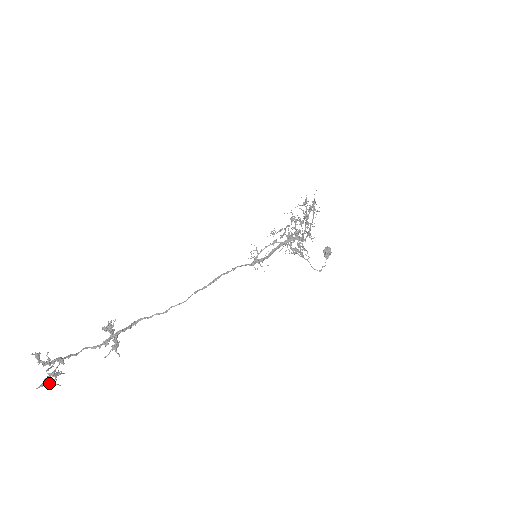
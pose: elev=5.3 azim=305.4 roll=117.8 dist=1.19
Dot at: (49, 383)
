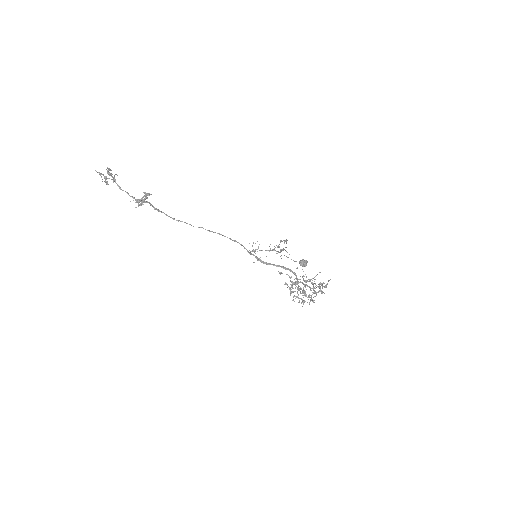
Dot at: (101, 173)
